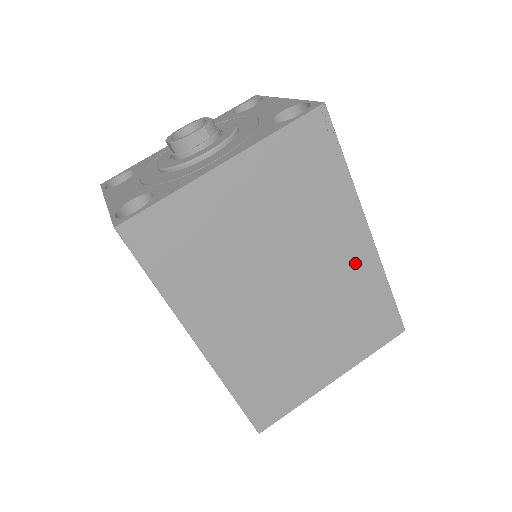
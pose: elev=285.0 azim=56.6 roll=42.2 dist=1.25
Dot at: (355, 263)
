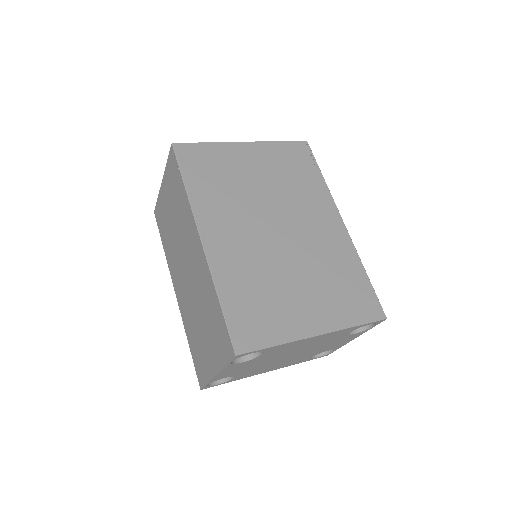
Dot at: (332, 236)
